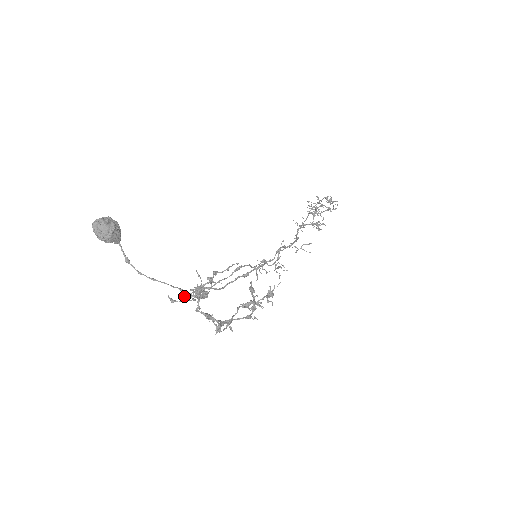
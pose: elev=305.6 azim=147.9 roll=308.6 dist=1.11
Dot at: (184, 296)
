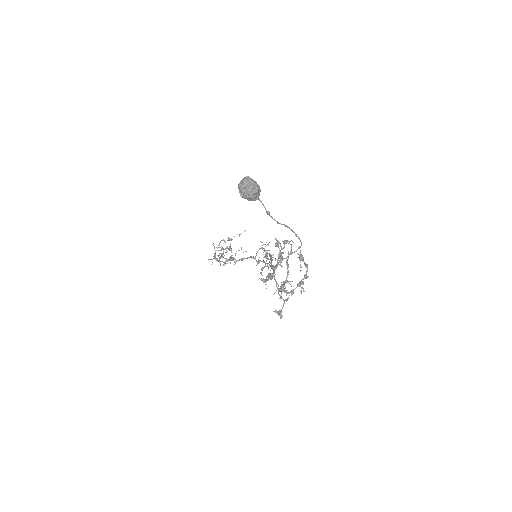
Dot at: (277, 265)
